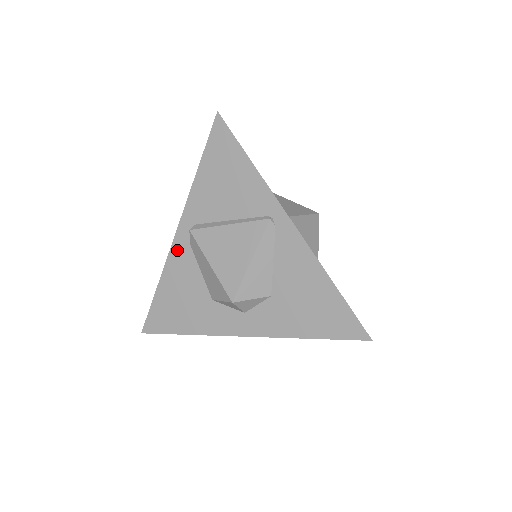
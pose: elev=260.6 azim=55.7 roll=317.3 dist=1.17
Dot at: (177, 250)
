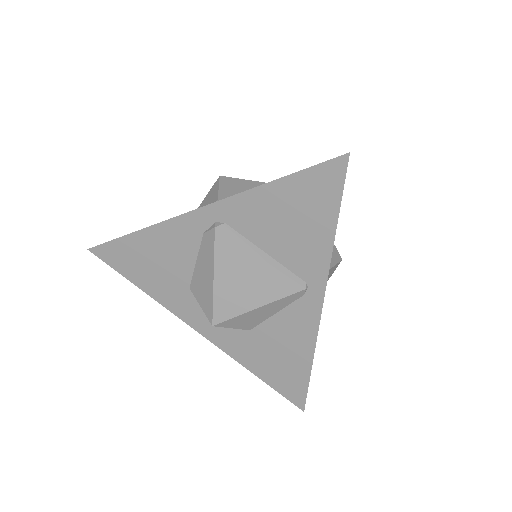
Dot at: (185, 224)
